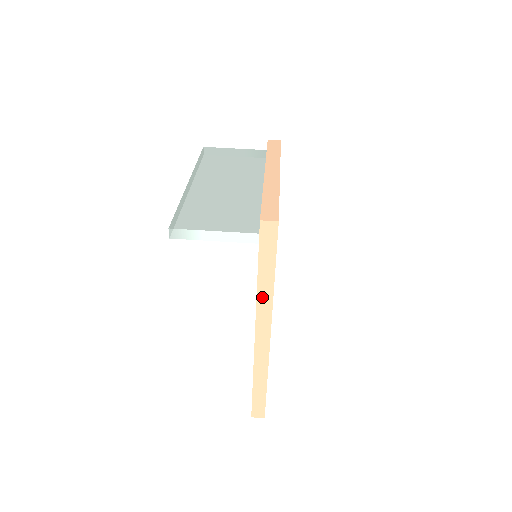
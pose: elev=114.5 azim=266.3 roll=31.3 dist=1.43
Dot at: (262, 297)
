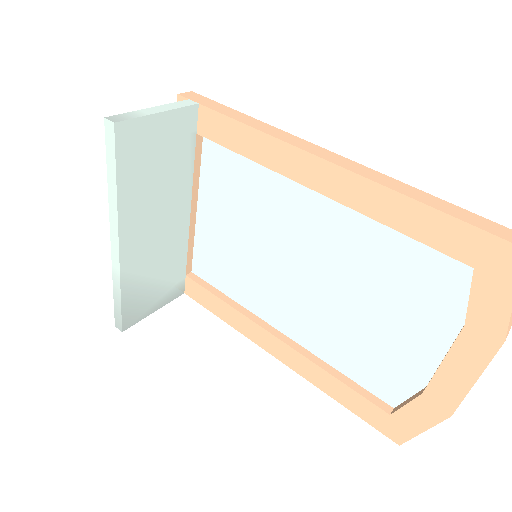
Dot at: (264, 129)
